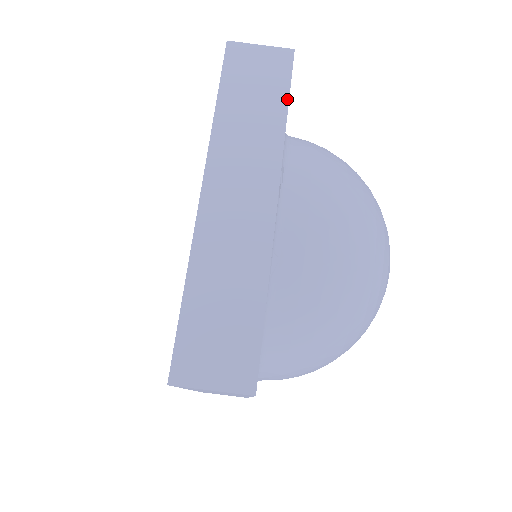
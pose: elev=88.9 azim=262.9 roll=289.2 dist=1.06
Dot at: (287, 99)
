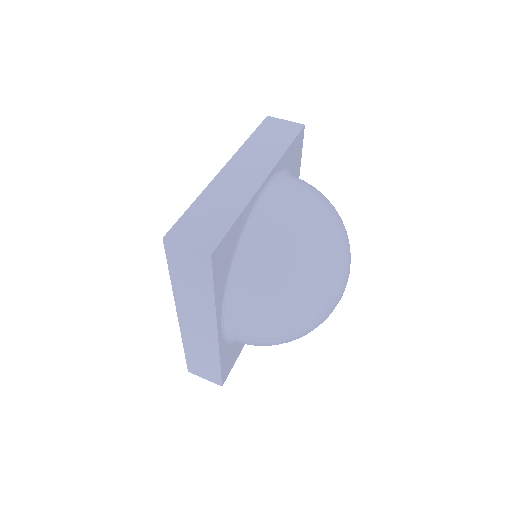
Dot at: (291, 142)
